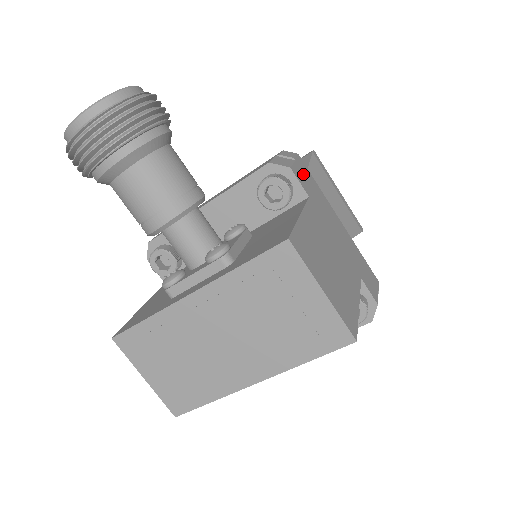
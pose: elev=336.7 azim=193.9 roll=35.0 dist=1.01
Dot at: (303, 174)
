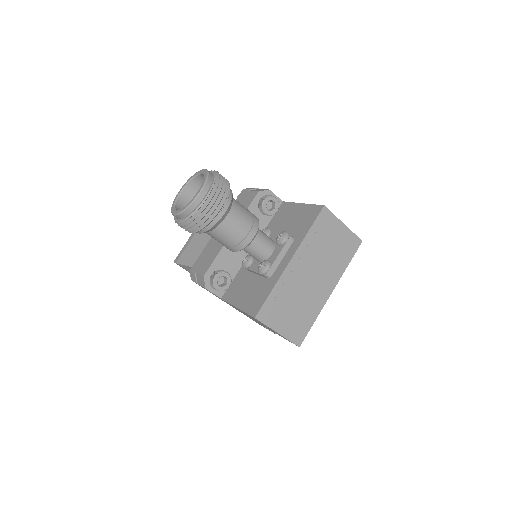
Dot at: occluded
